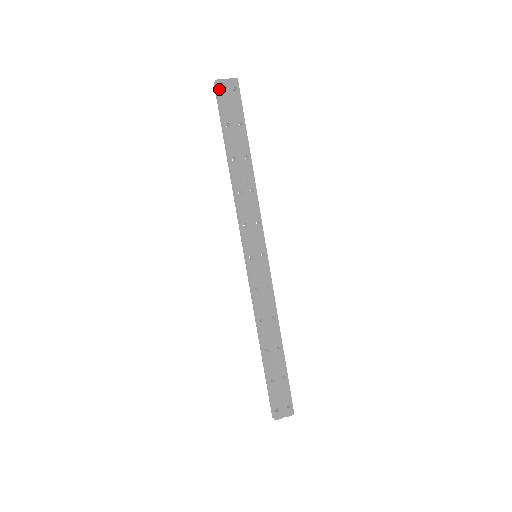
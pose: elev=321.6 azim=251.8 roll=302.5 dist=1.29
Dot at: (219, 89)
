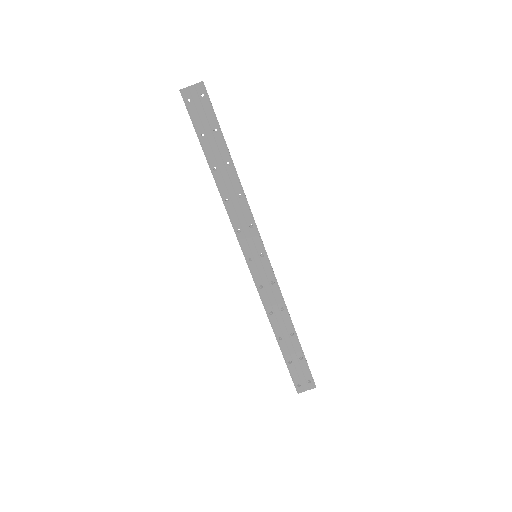
Dot at: (185, 99)
